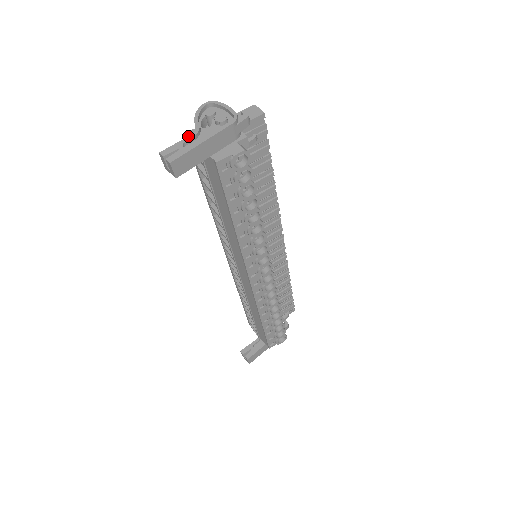
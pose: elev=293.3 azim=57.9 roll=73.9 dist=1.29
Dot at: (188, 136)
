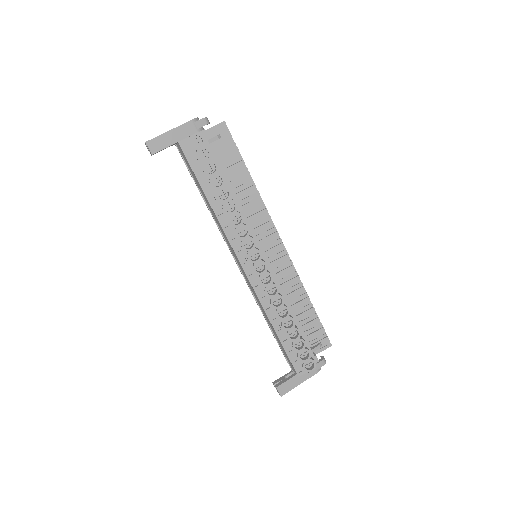
Dot at: occluded
